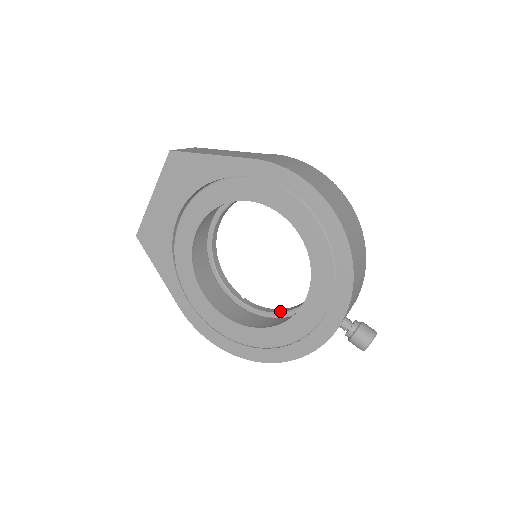
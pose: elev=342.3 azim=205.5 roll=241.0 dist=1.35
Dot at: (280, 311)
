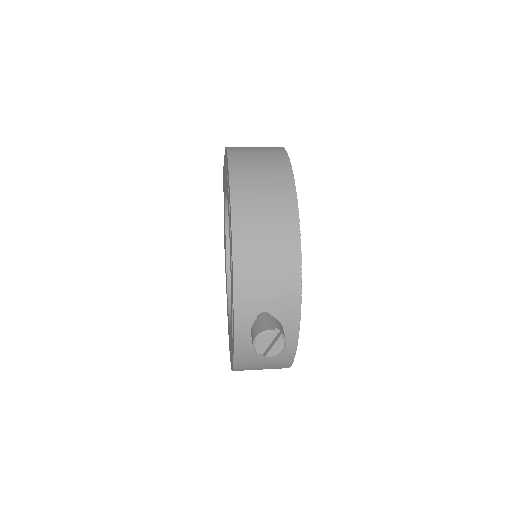
Dot at: occluded
